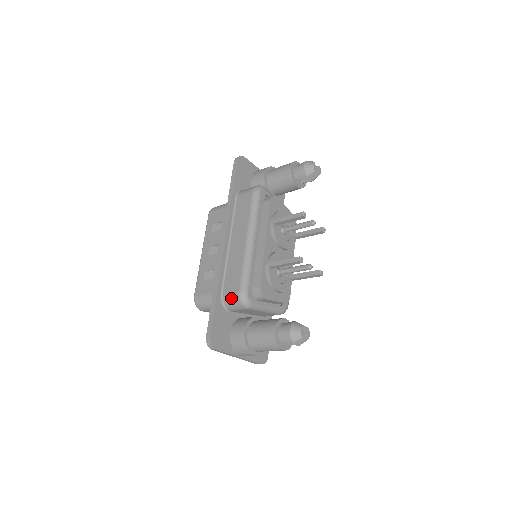
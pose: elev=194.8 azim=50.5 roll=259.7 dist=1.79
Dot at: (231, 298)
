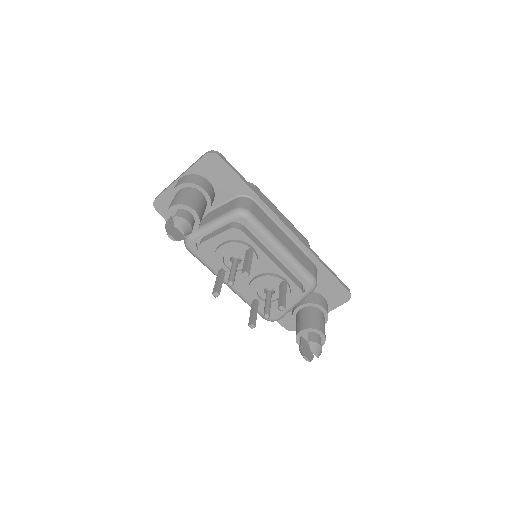
Dot at: occluded
